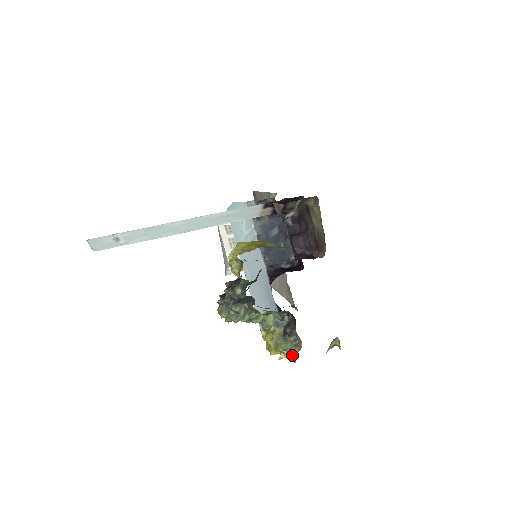
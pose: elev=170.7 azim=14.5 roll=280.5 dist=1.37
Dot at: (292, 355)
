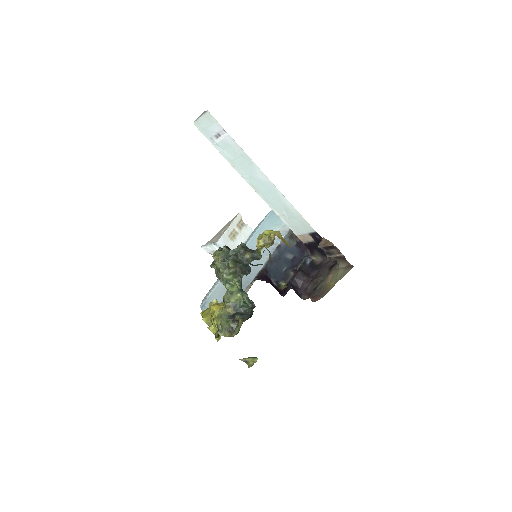
Dot at: (222, 334)
